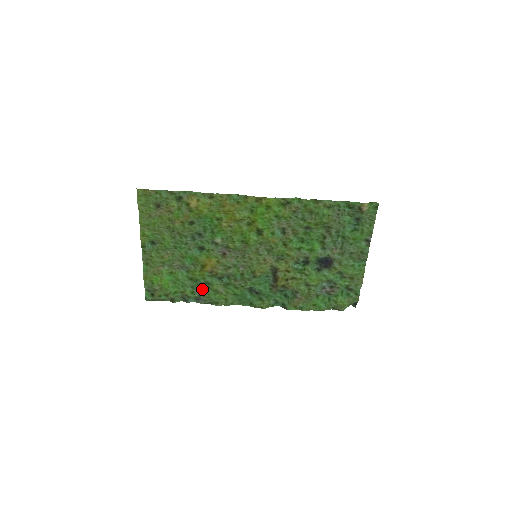
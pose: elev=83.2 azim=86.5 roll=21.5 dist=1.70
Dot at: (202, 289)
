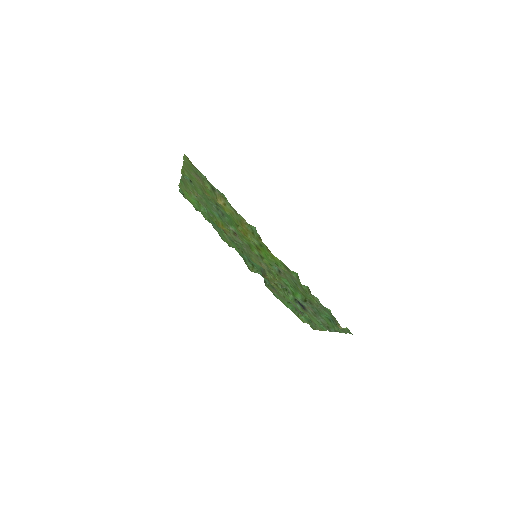
Dot at: (216, 225)
